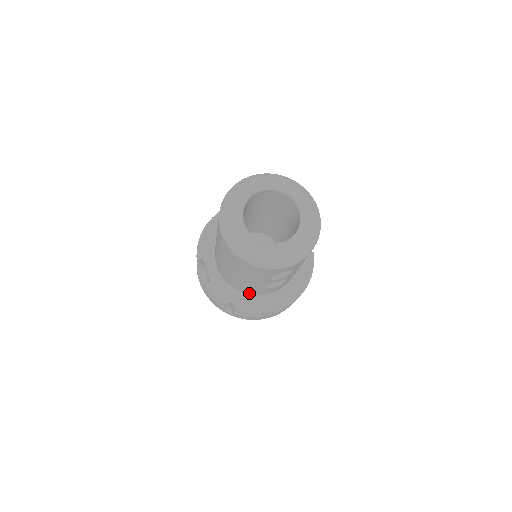
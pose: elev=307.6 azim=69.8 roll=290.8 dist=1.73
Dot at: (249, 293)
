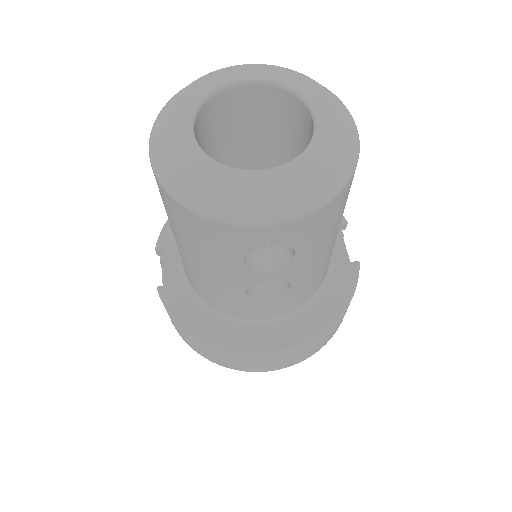
Dot at: (227, 312)
